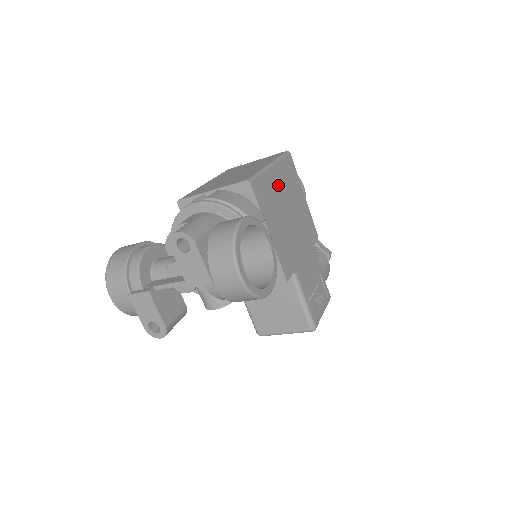
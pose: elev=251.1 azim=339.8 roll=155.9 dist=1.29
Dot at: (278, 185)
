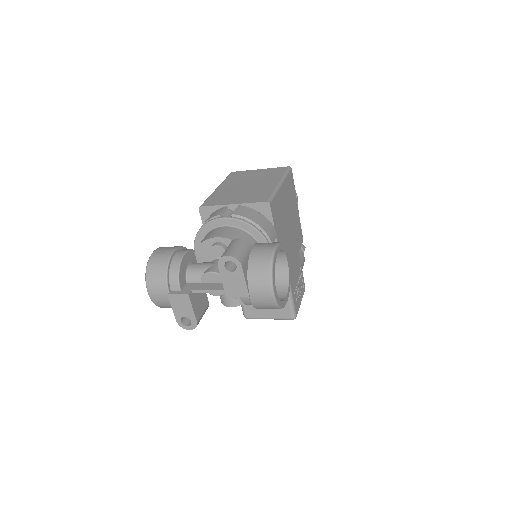
Dot at: (284, 201)
